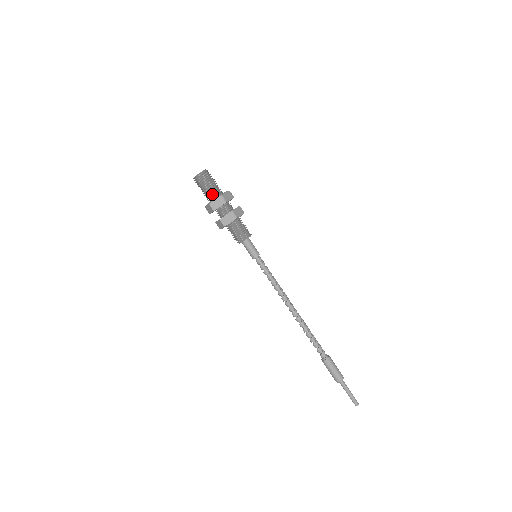
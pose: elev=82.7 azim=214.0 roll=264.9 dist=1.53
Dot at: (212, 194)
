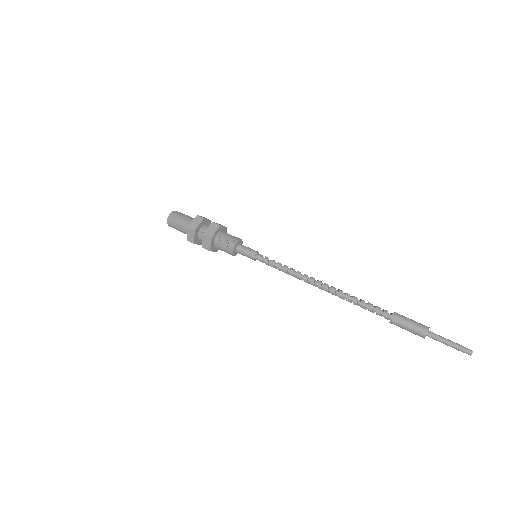
Dot at: (188, 221)
